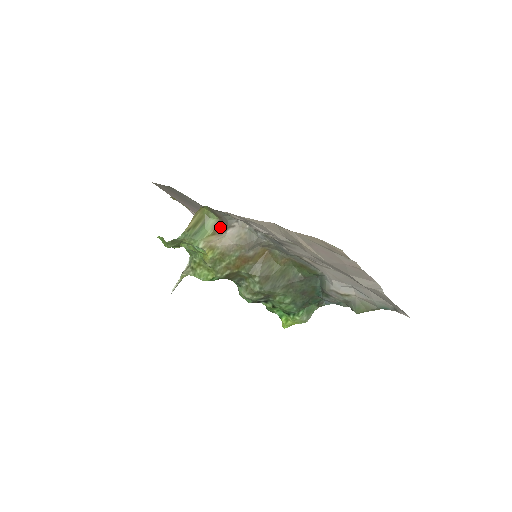
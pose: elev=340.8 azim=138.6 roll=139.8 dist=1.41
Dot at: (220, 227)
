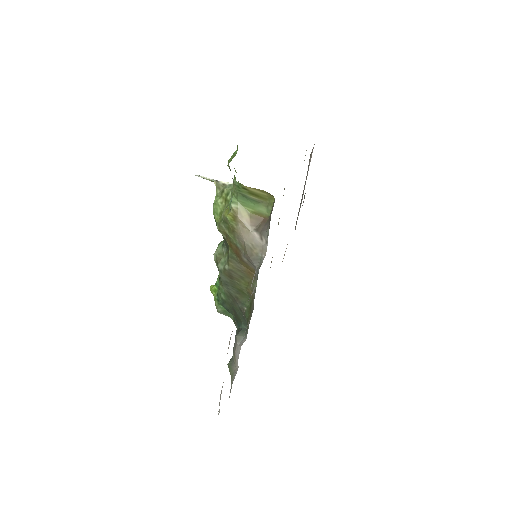
Dot at: (260, 221)
